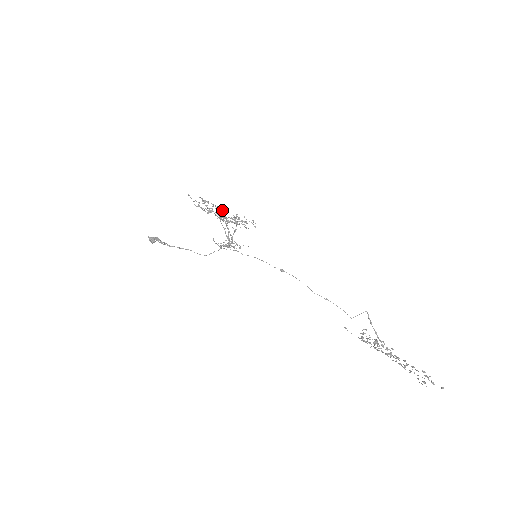
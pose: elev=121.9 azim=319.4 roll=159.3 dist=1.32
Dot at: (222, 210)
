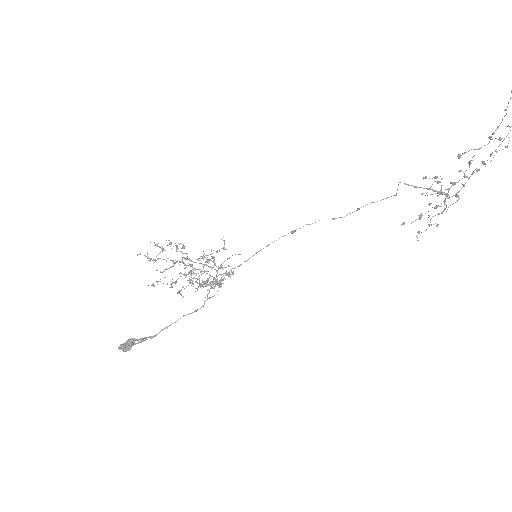
Dot at: occluded
